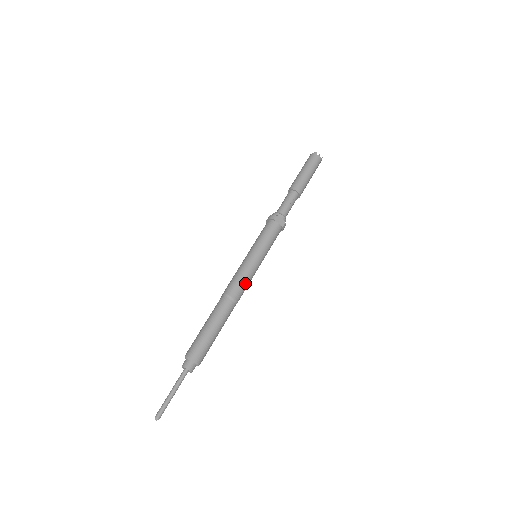
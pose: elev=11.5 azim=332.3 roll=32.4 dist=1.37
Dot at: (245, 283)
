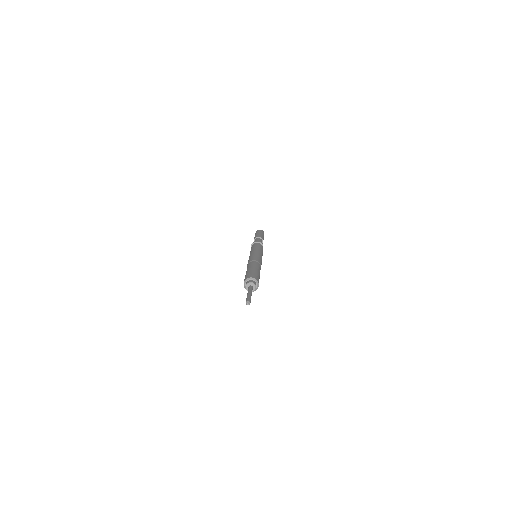
Dot at: occluded
